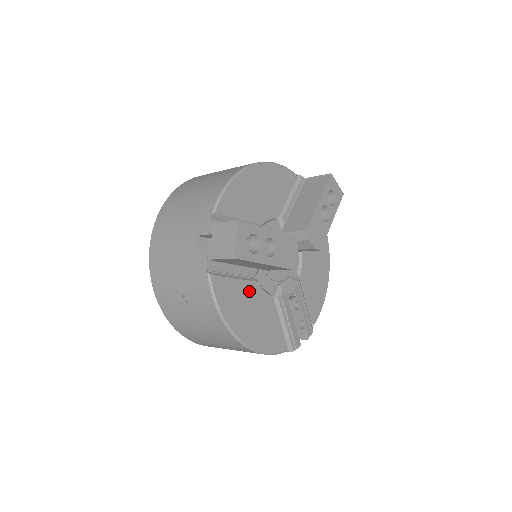
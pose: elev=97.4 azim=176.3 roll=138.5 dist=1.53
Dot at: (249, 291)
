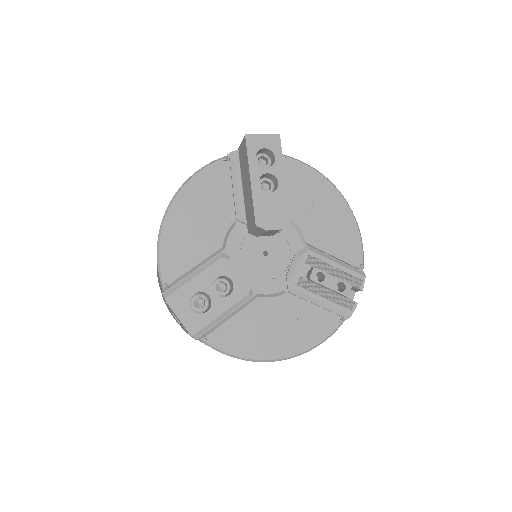
Dot at: (255, 313)
